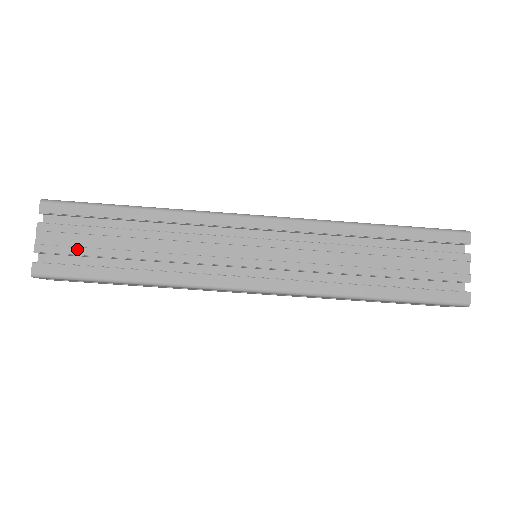
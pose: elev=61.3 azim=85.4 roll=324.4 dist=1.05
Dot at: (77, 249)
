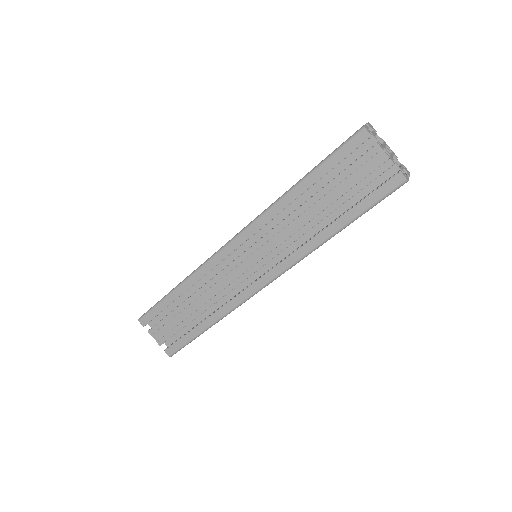
Dot at: (173, 331)
